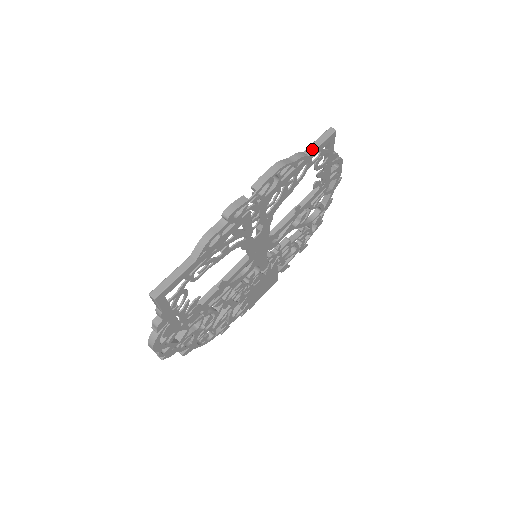
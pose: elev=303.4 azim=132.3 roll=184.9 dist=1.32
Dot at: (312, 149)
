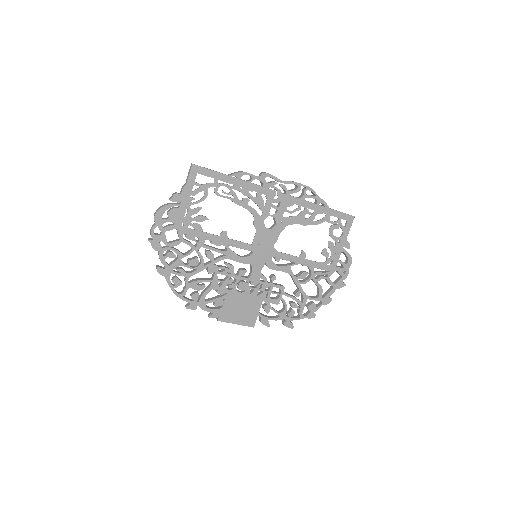
Dot at: (333, 209)
